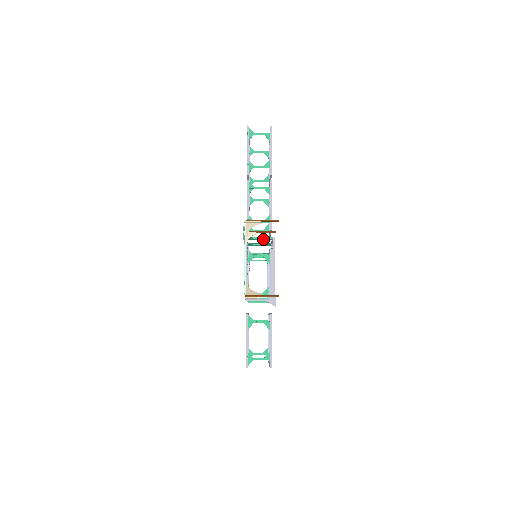
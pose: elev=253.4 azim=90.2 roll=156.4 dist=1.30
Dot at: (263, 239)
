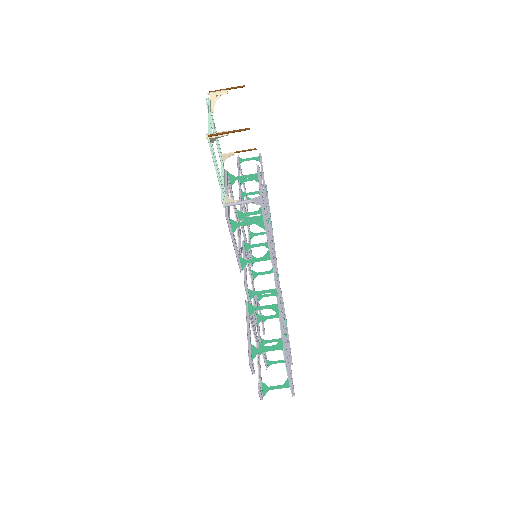
Dot at: (247, 177)
